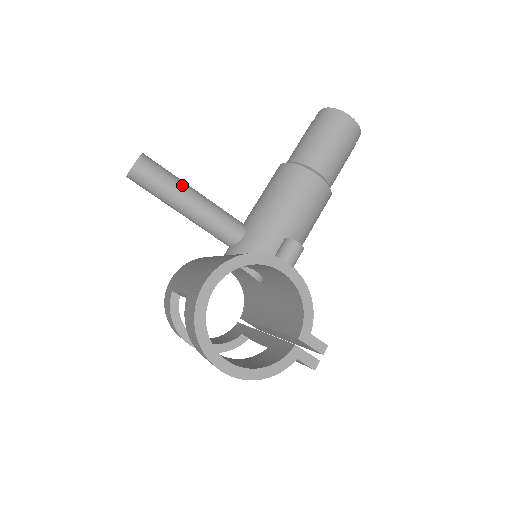
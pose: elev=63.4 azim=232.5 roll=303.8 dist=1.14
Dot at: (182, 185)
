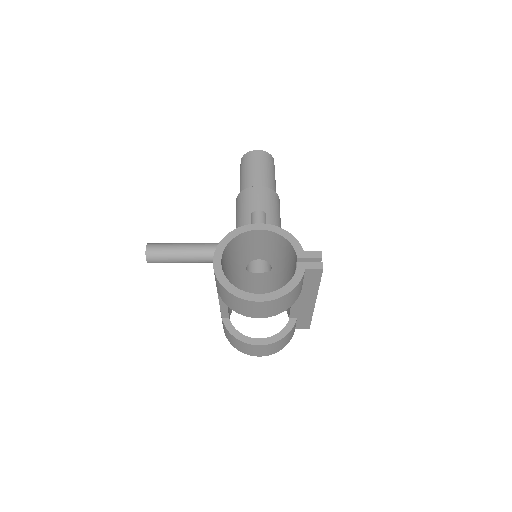
Dot at: (181, 244)
